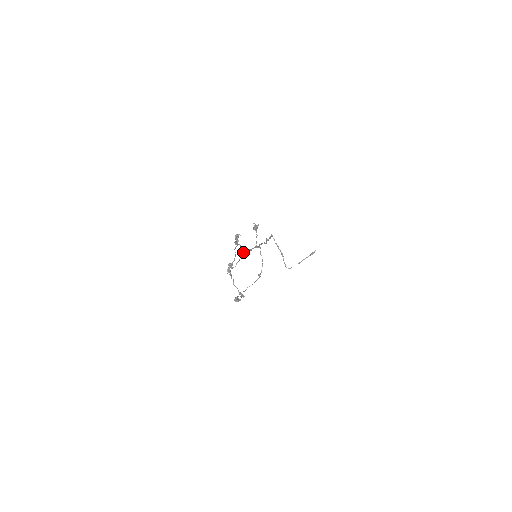
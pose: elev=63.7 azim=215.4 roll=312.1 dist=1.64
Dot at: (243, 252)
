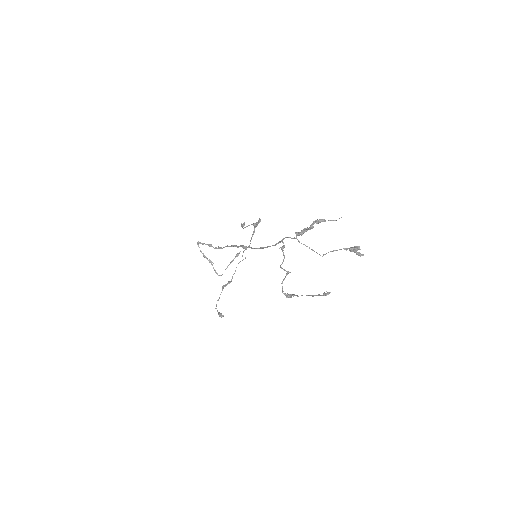
Dot at: (284, 246)
